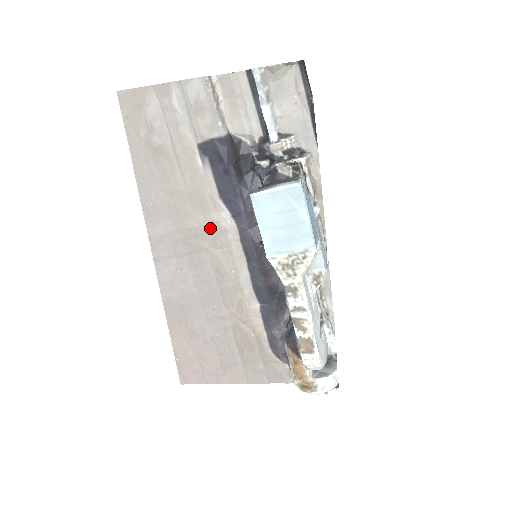
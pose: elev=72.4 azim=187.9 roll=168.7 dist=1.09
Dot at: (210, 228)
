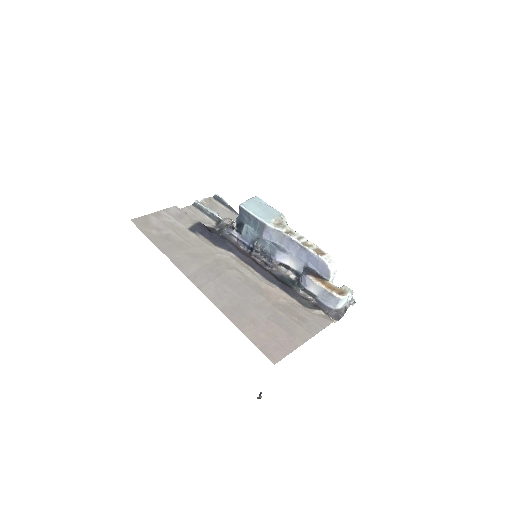
Dot at: (220, 260)
